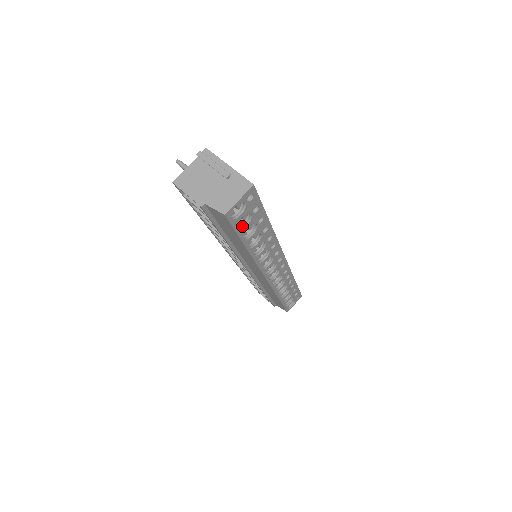
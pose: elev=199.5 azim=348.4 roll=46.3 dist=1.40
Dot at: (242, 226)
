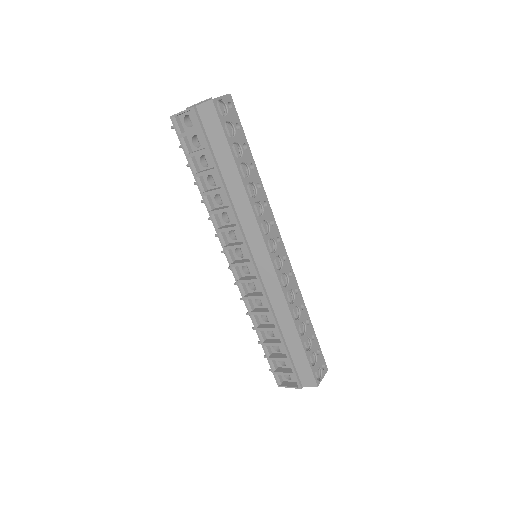
Dot at: (229, 138)
